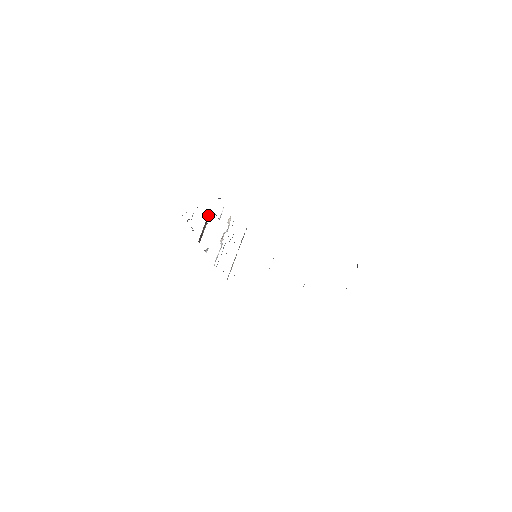
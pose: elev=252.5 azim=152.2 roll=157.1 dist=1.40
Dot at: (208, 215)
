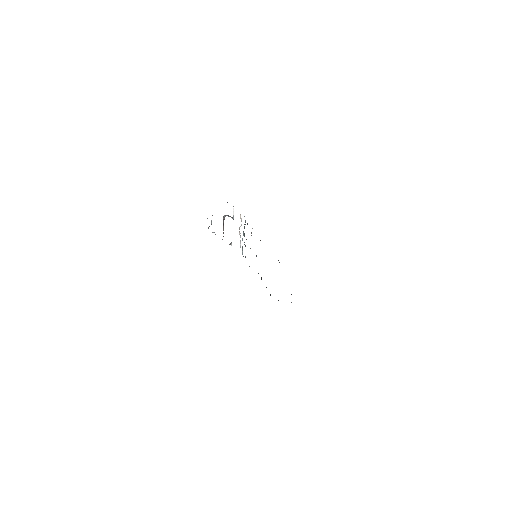
Dot at: (223, 217)
